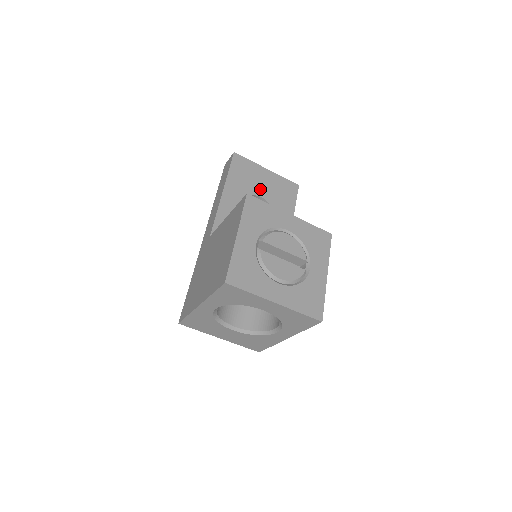
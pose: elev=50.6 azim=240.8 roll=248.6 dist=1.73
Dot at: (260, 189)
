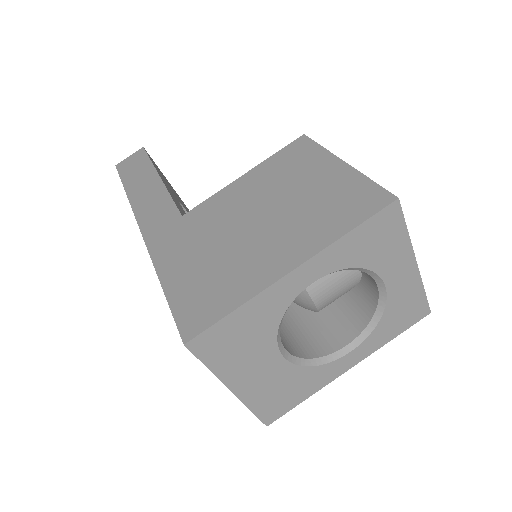
Dot at: occluded
